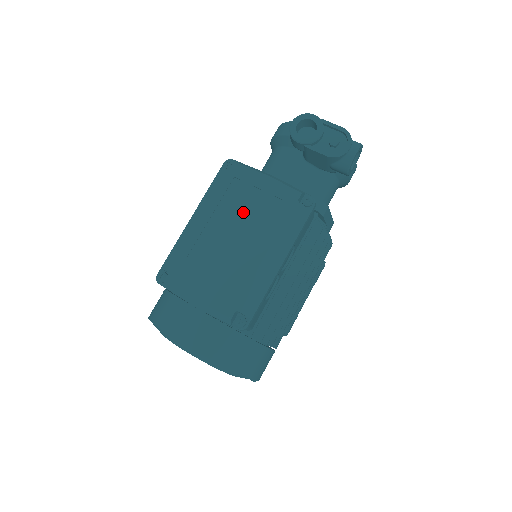
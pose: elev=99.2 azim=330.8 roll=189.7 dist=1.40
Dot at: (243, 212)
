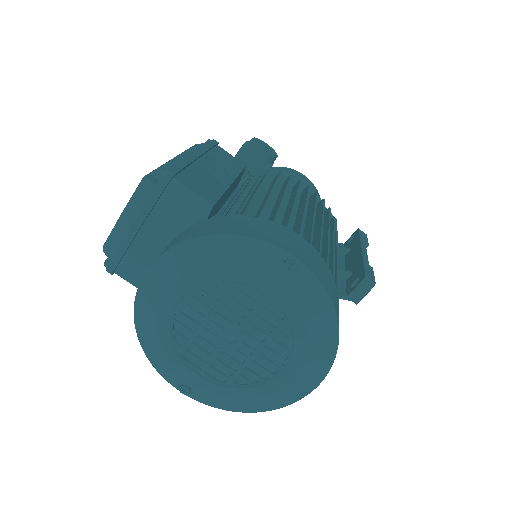
Dot at: occluded
